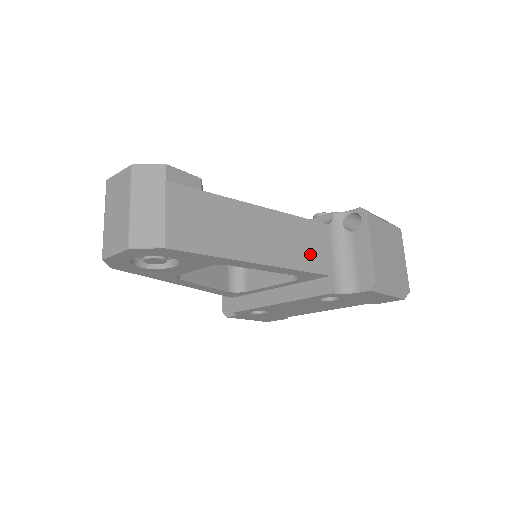
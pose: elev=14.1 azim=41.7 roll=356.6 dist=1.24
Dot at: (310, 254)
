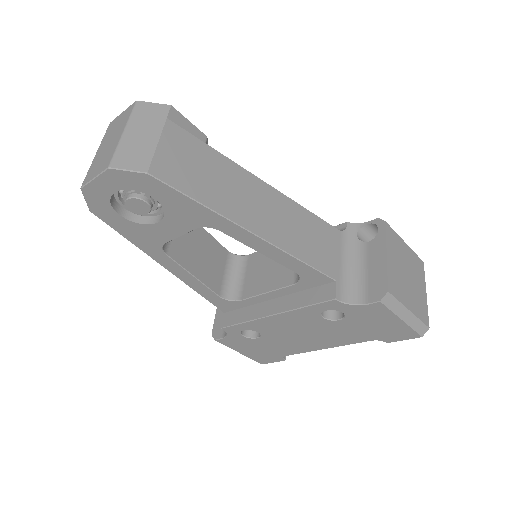
Dot at: (315, 250)
